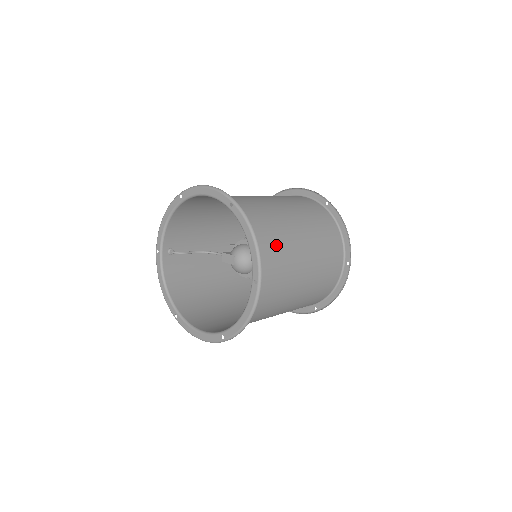
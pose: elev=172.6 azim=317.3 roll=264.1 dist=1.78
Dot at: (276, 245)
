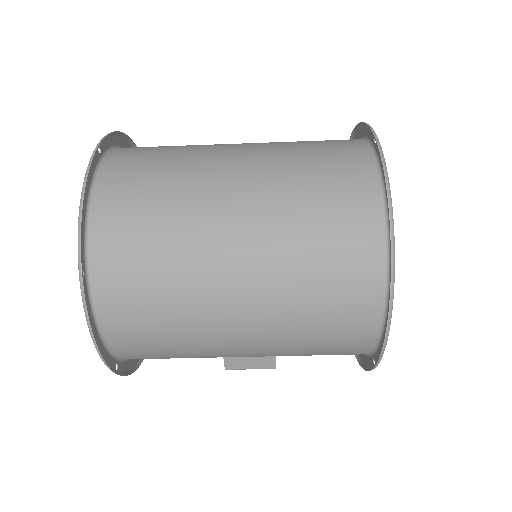
Dot at: occluded
